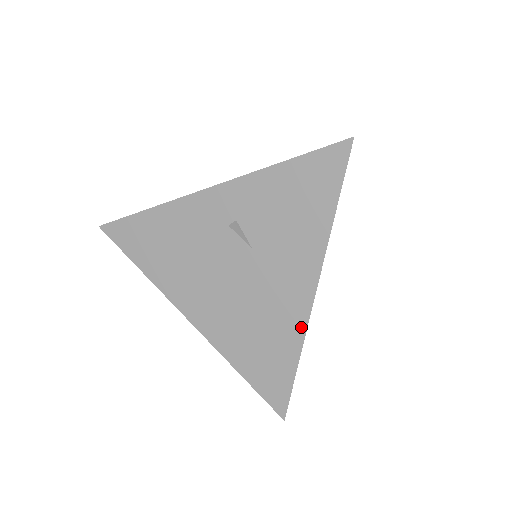
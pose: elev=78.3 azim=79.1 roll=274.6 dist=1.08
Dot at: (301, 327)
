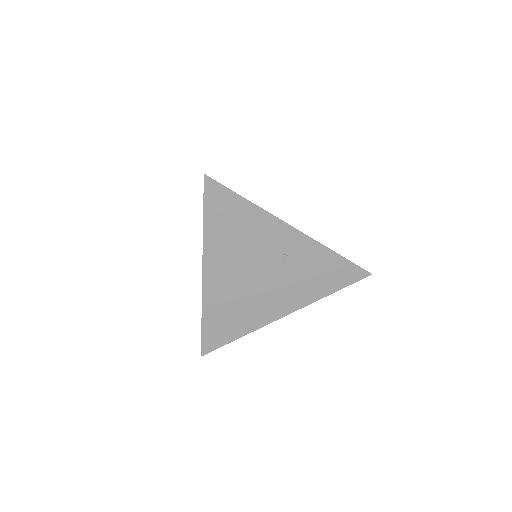
Dot at: (260, 324)
